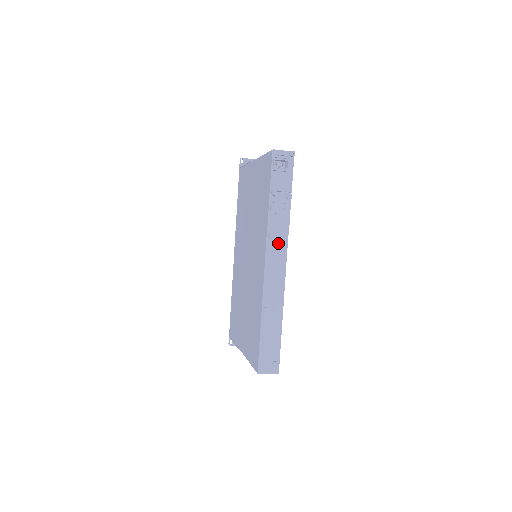
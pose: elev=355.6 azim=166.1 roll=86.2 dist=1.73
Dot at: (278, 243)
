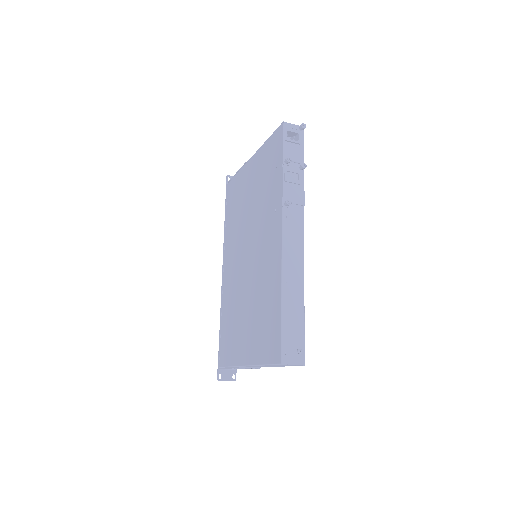
Dot at: (294, 213)
